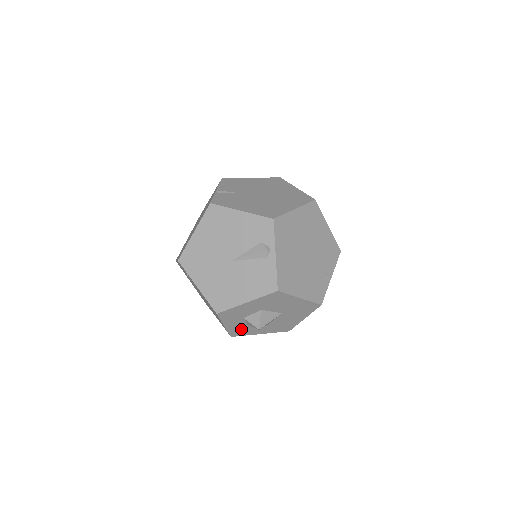
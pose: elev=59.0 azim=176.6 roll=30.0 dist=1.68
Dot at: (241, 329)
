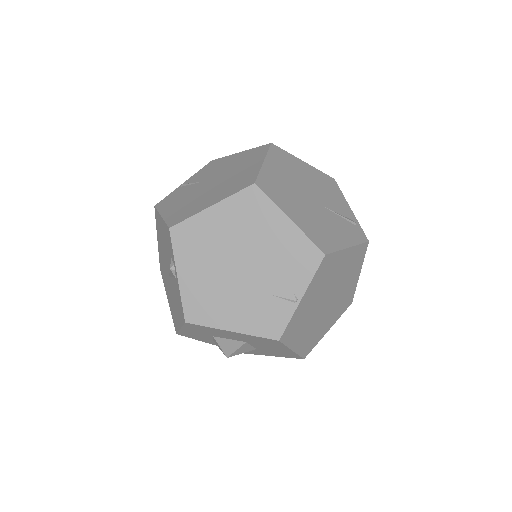
Dot at: occluded
